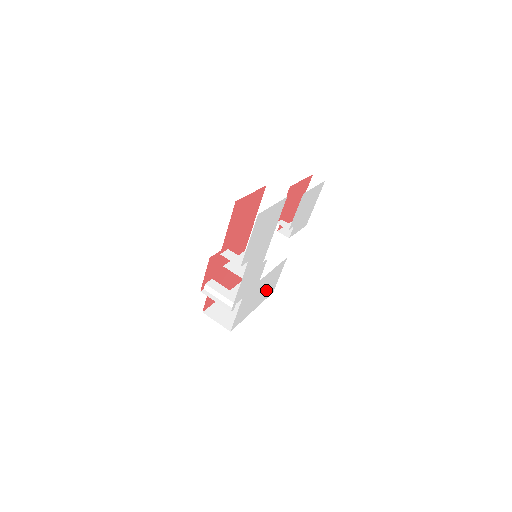
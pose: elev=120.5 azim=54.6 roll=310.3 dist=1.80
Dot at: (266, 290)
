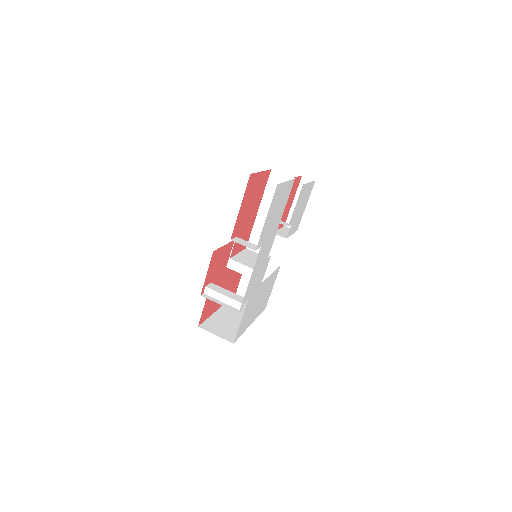
Dot at: (262, 301)
